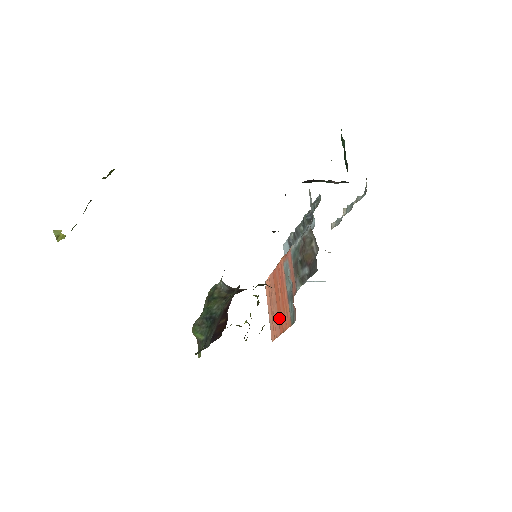
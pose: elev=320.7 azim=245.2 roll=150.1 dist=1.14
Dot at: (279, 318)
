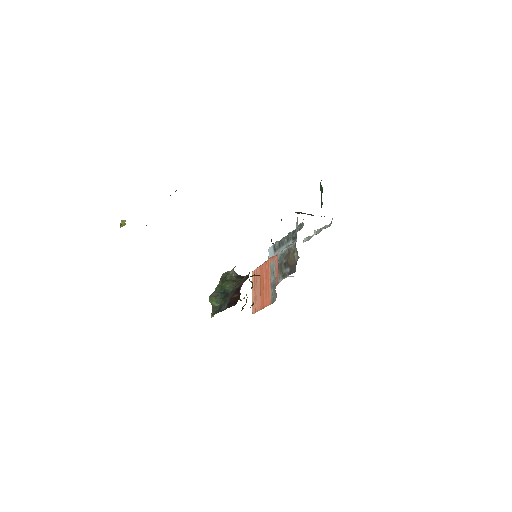
Dot at: (261, 298)
